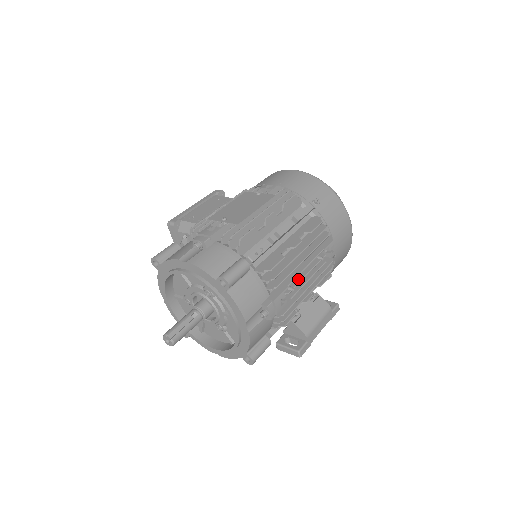
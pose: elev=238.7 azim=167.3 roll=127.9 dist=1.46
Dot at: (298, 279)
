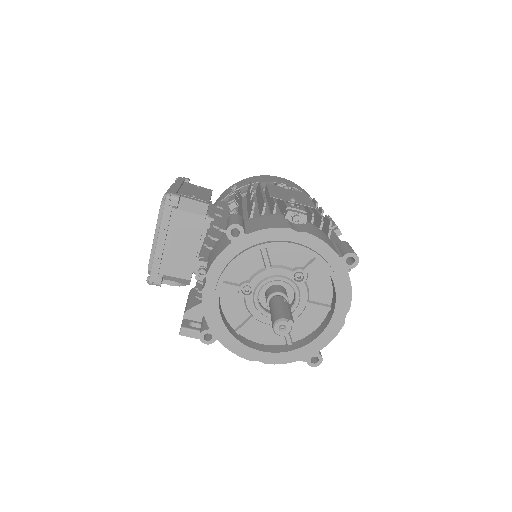
Dot at: occluded
